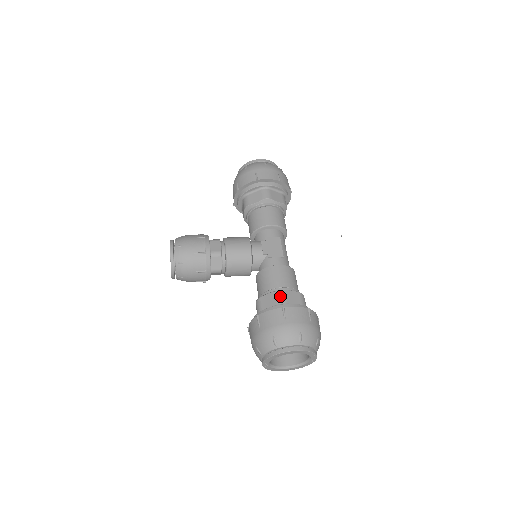
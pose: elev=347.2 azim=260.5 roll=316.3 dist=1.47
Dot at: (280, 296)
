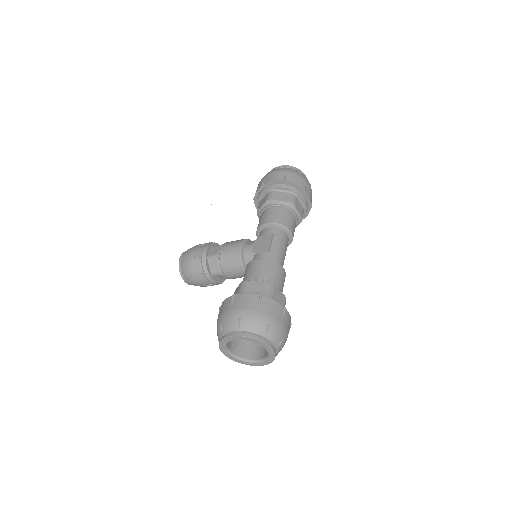
Dot at: (242, 286)
